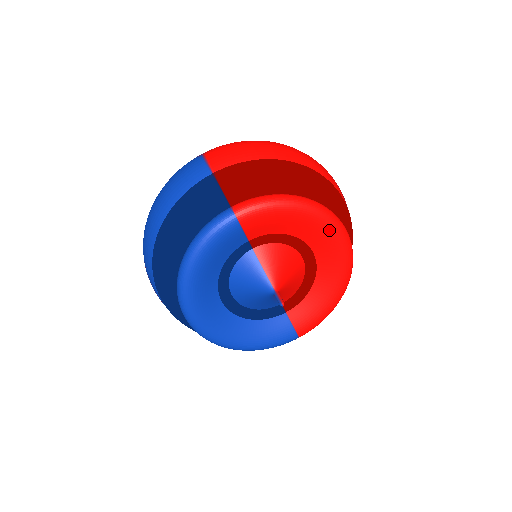
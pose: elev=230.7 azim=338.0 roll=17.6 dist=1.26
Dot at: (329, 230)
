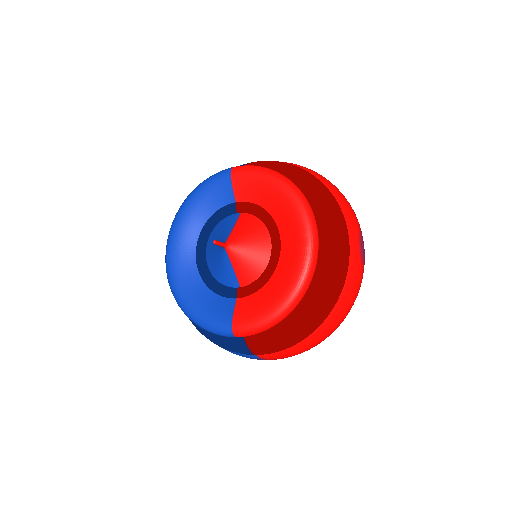
Dot at: (296, 214)
